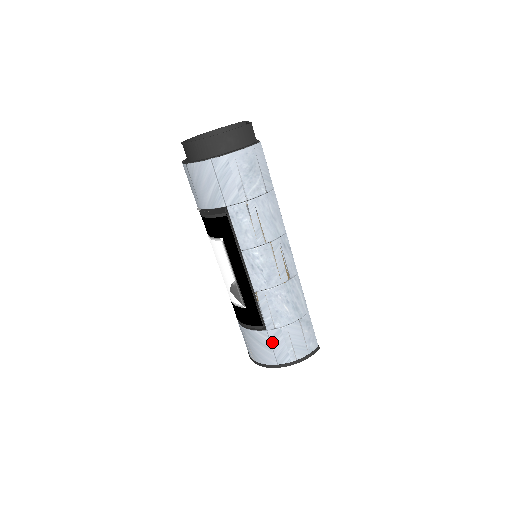
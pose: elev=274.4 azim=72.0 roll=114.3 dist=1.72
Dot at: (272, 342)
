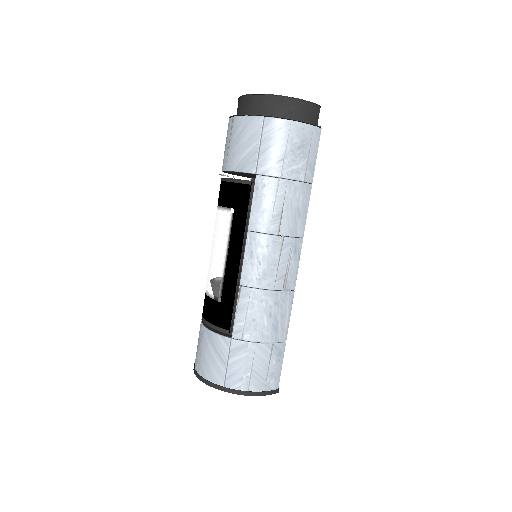
Dot at: (231, 355)
